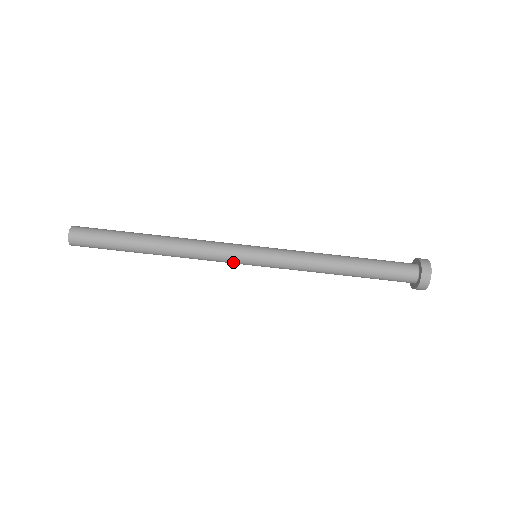
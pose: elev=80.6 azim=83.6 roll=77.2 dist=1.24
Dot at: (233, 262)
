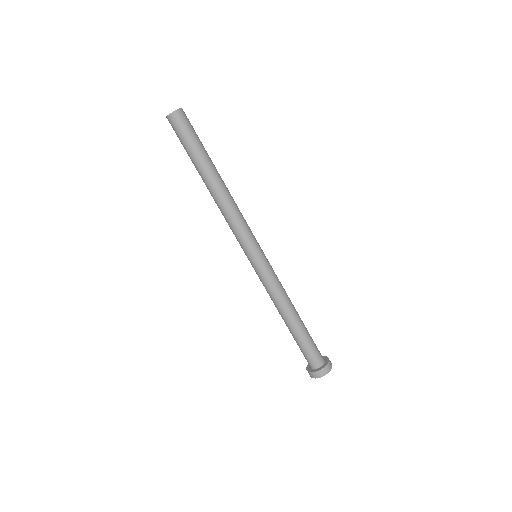
Dot at: (244, 243)
